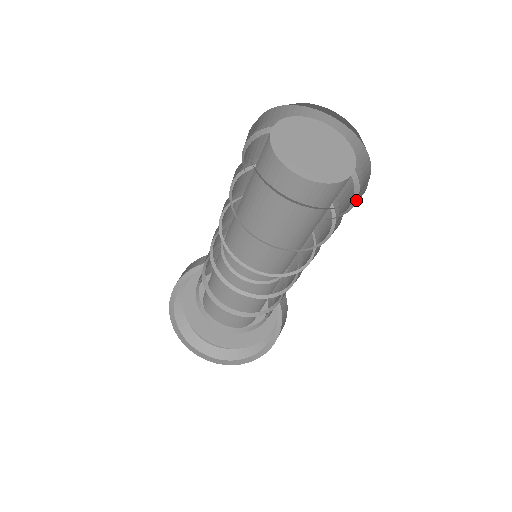
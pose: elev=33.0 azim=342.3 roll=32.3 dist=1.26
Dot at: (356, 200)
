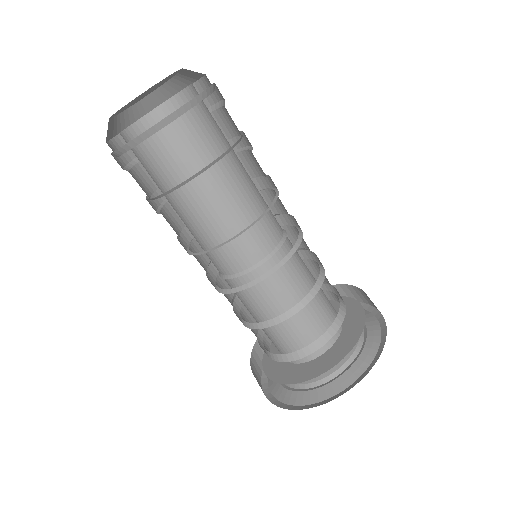
Dot at: occluded
